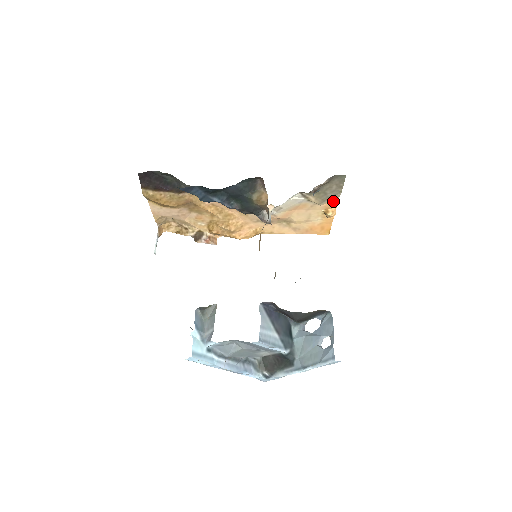
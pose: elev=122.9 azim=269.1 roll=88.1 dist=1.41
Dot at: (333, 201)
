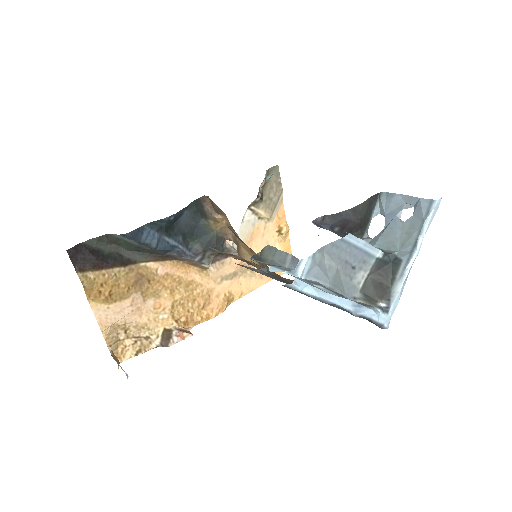
Dot at: (280, 211)
